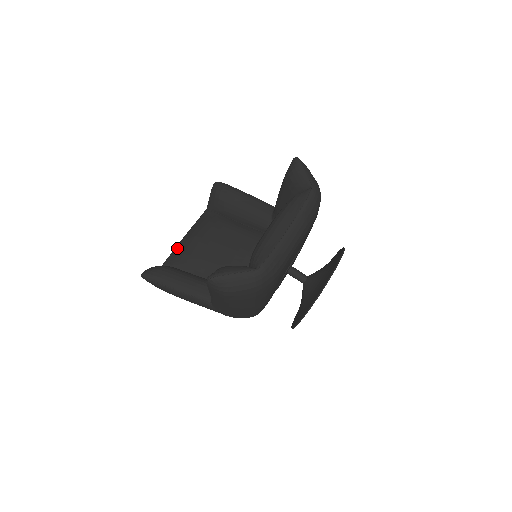
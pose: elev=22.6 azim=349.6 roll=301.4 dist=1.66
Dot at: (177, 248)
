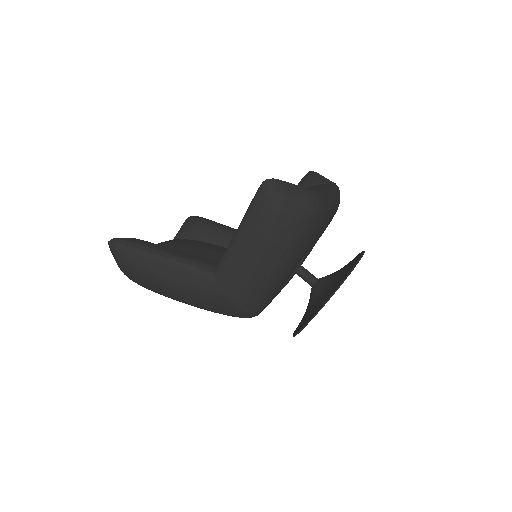
Dot at: occluded
